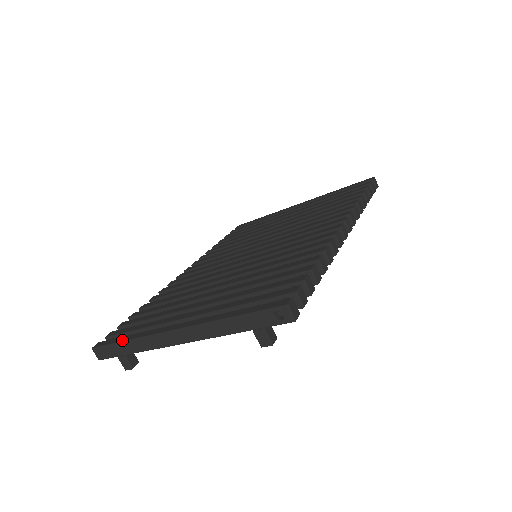
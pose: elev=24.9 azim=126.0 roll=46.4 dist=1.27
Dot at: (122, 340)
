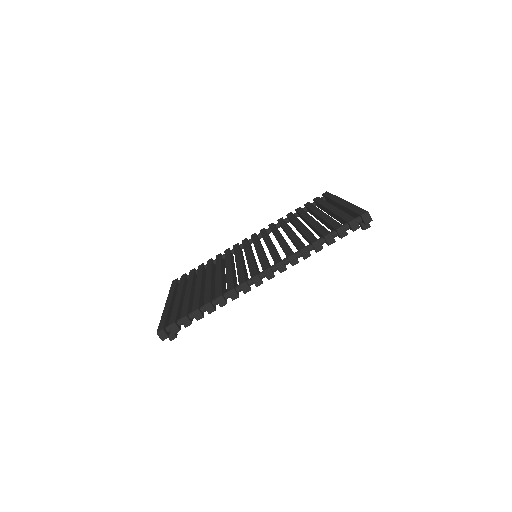
Dot at: (170, 288)
